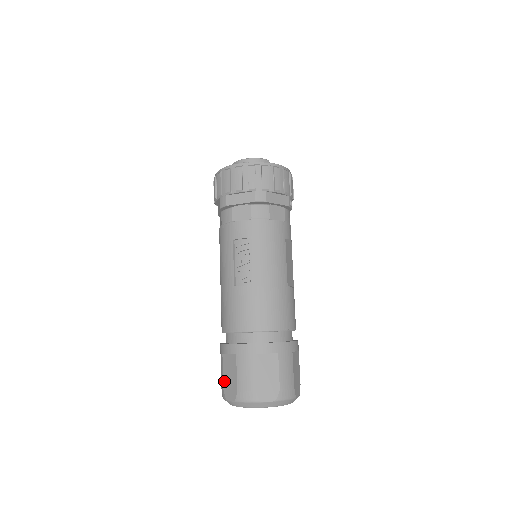
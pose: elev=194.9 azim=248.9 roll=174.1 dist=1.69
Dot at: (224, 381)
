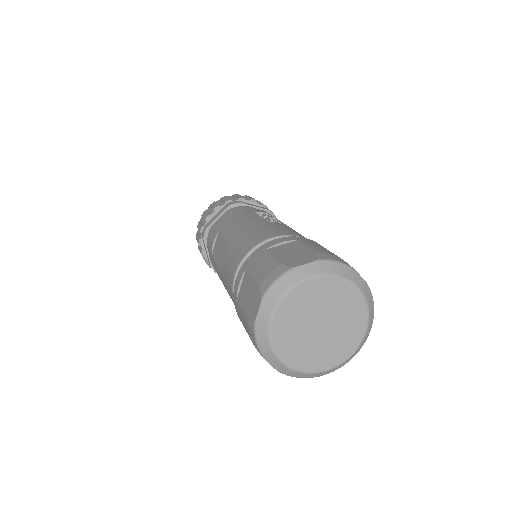
Dot at: (281, 259)
